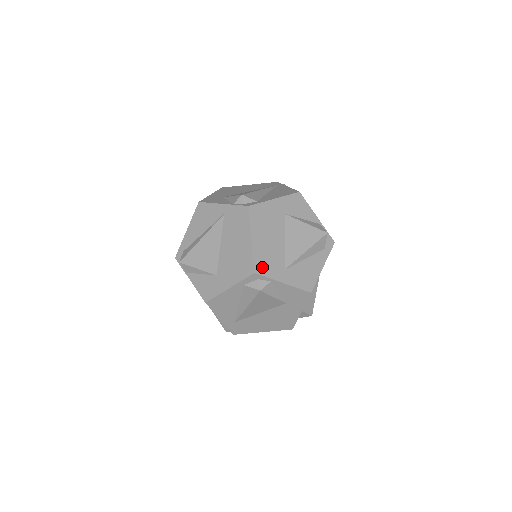
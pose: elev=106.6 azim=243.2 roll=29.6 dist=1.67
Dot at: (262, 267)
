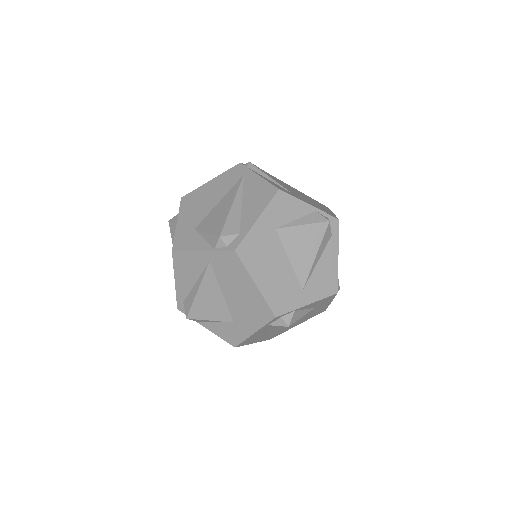
Dot at: (280, 305)
